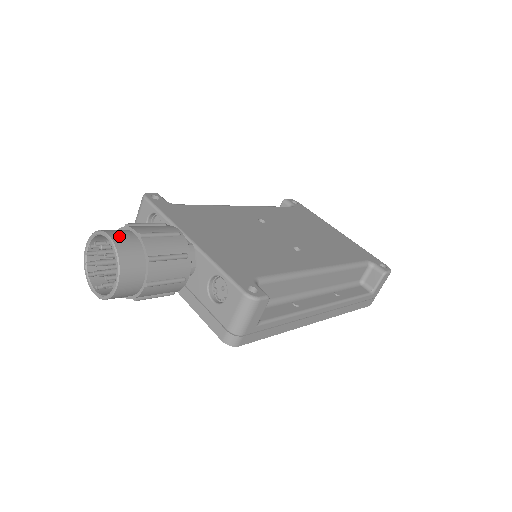
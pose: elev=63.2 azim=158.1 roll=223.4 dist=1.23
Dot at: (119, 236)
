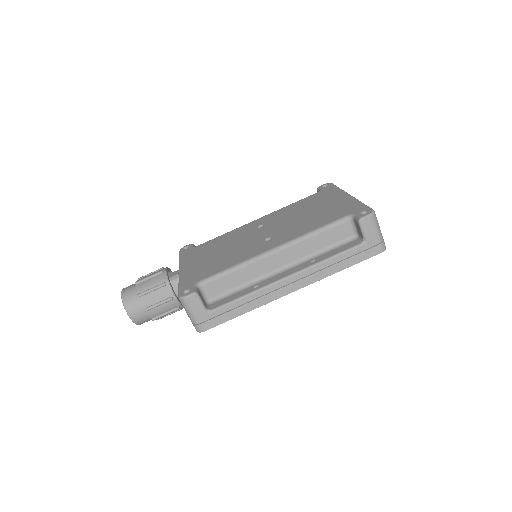
Dot at: (127, 288)
